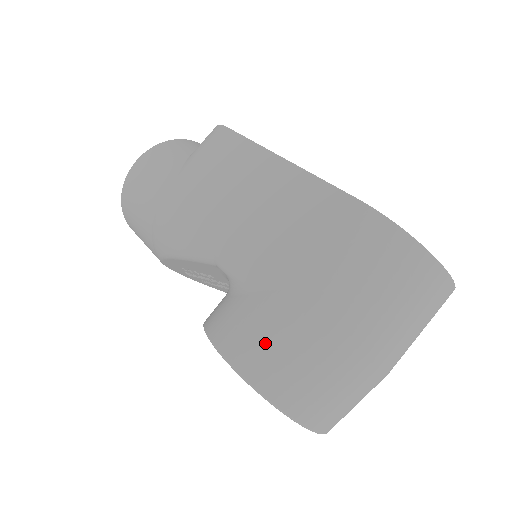
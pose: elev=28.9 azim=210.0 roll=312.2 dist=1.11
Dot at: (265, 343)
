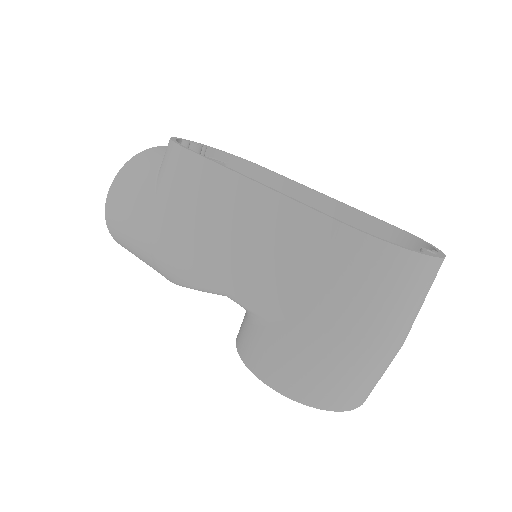
Dot at: (297, 368)
